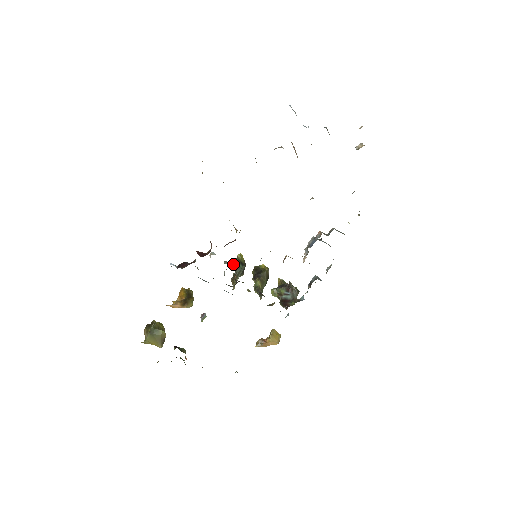
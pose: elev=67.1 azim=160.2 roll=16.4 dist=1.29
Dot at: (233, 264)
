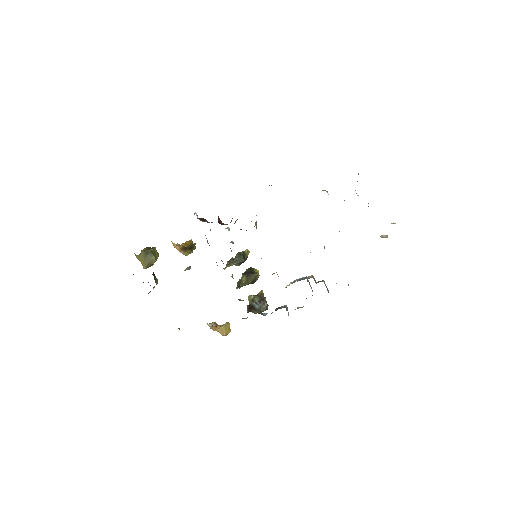
Dot at: (238, 252)
